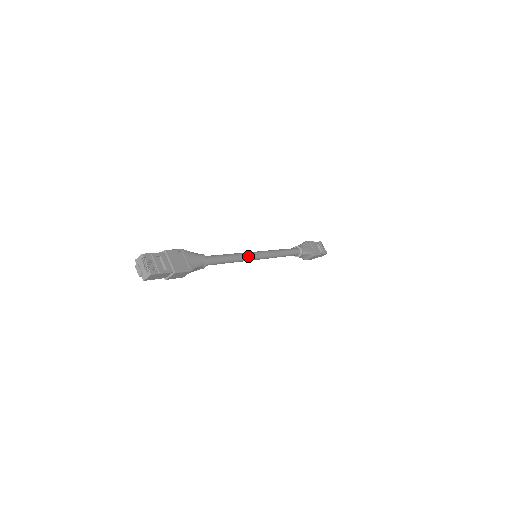
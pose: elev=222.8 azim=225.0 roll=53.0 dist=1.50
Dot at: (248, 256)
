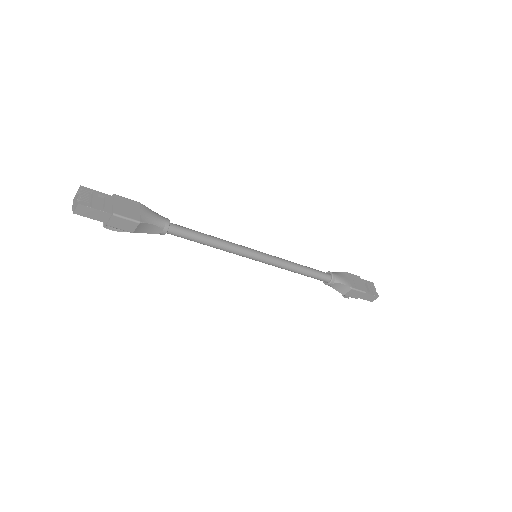
Dot at: (239, 248)
